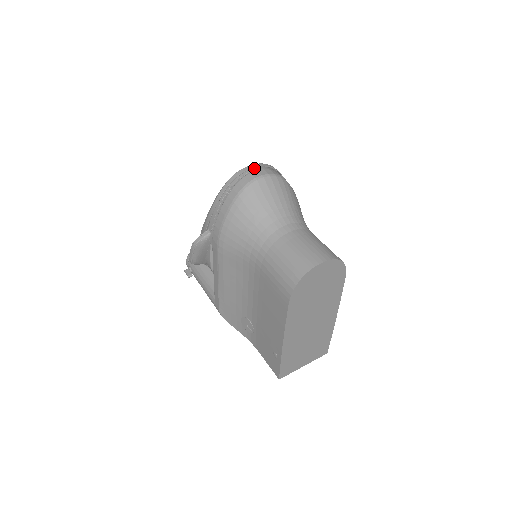
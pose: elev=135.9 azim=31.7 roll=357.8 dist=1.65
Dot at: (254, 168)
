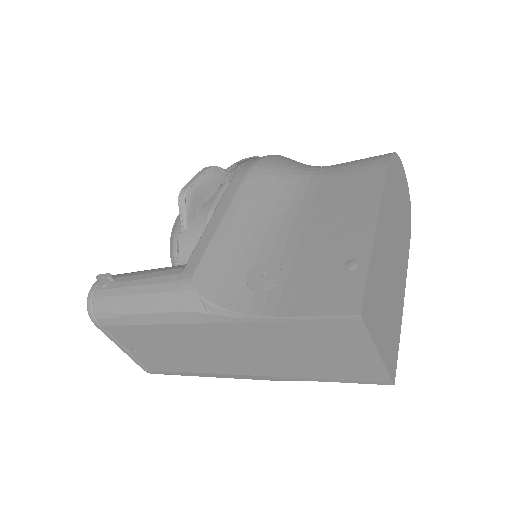
Dot at: occluded
